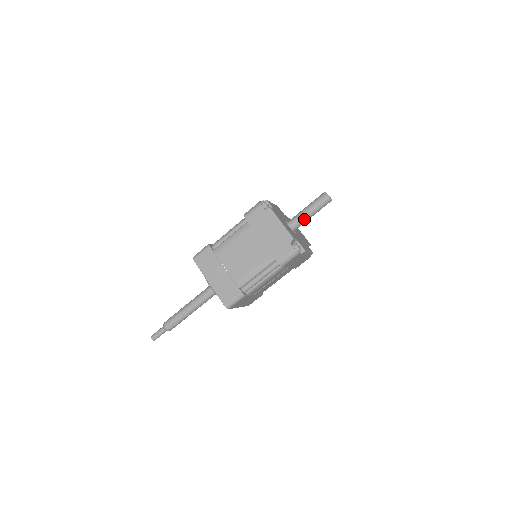
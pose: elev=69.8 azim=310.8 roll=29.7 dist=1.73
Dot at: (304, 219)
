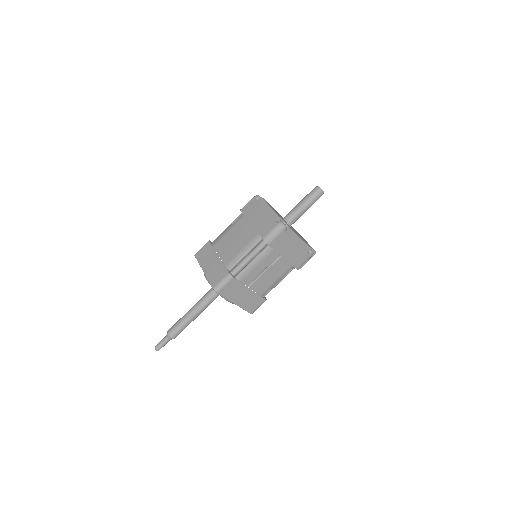
Dot at: (297, 211)
